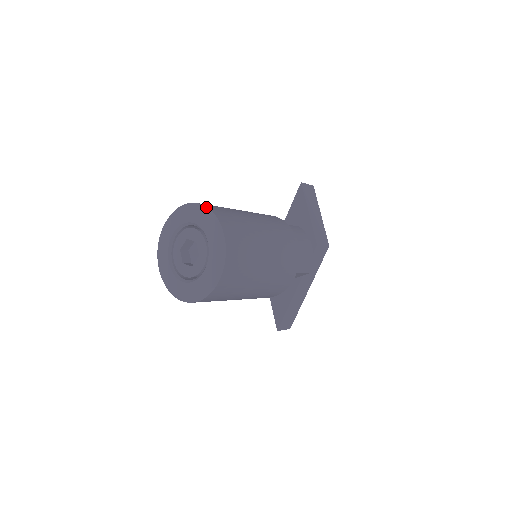
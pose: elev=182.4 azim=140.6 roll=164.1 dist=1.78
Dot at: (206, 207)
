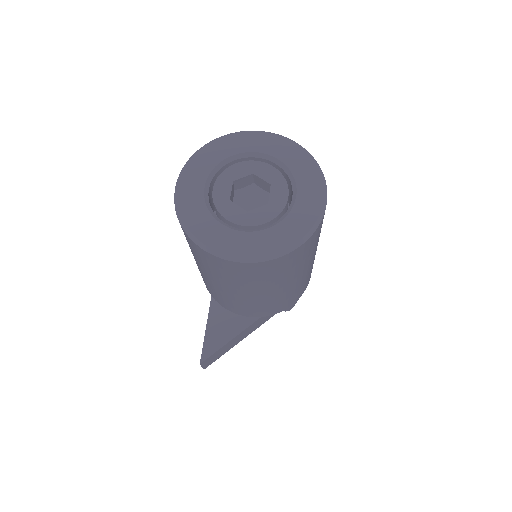
Dot at: occluded
